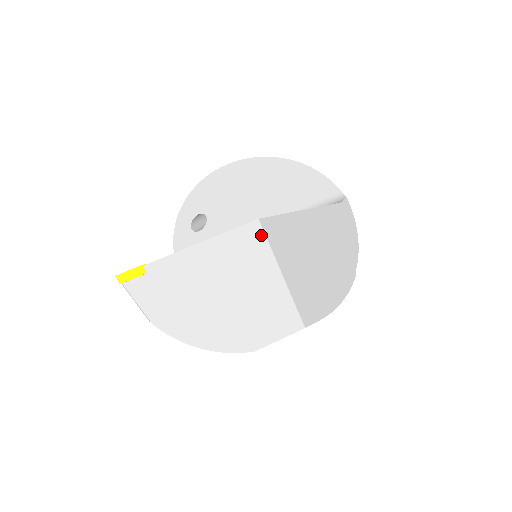
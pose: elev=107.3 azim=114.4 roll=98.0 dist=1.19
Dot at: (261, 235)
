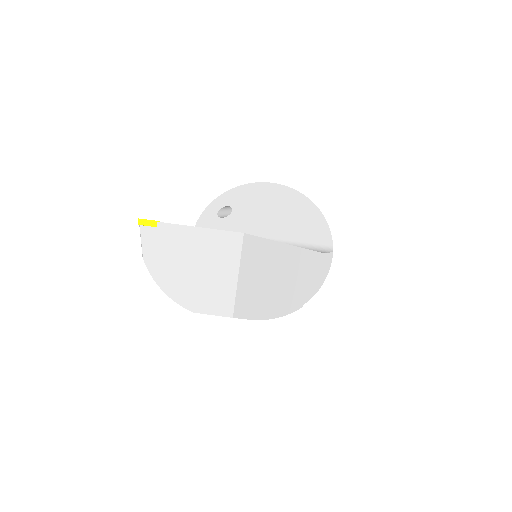
Dot at: (239, 244)
